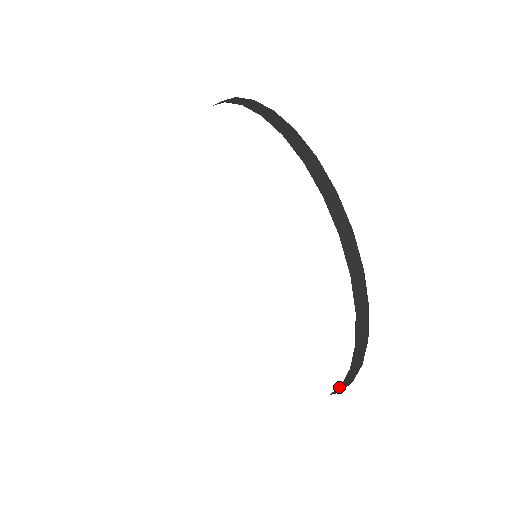
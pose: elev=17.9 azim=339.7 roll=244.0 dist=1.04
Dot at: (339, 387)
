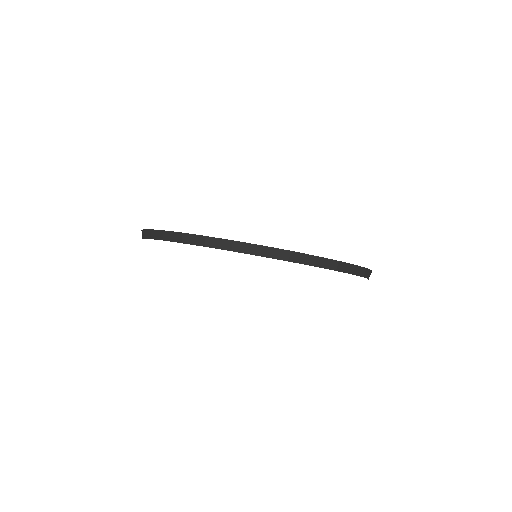
Dot at: occluded
